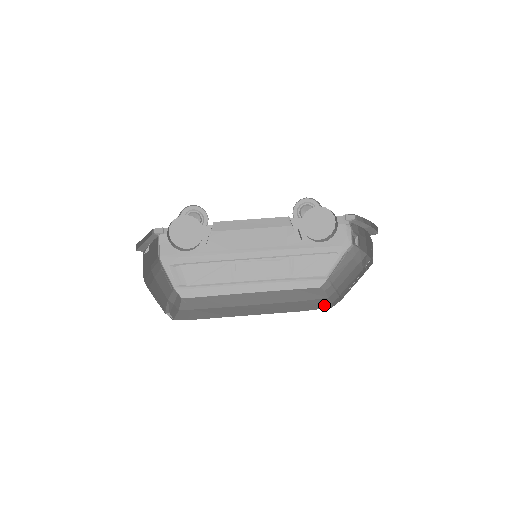
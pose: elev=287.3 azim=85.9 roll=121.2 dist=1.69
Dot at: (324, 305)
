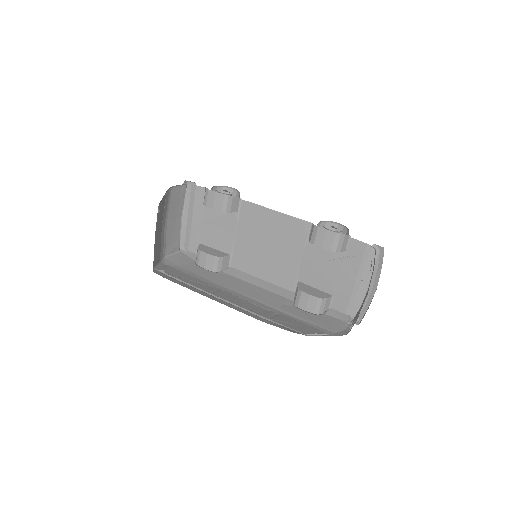
Dot at: occluded
